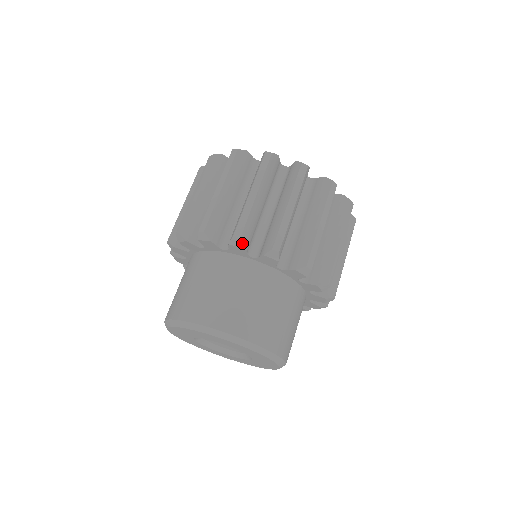
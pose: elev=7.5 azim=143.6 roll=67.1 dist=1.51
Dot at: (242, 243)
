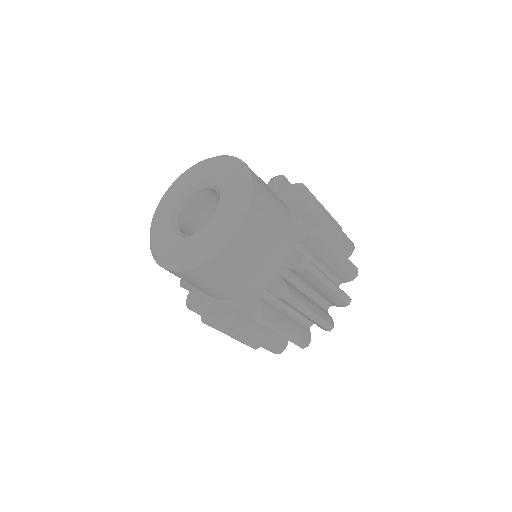
Dot at: (282, 178)
